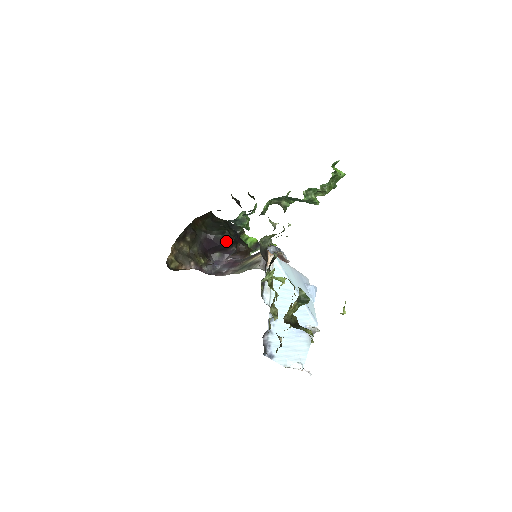
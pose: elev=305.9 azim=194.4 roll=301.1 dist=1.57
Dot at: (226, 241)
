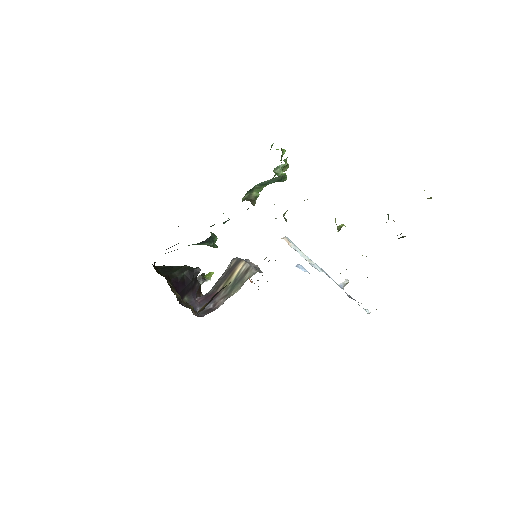
Dot at: (192, 277)
